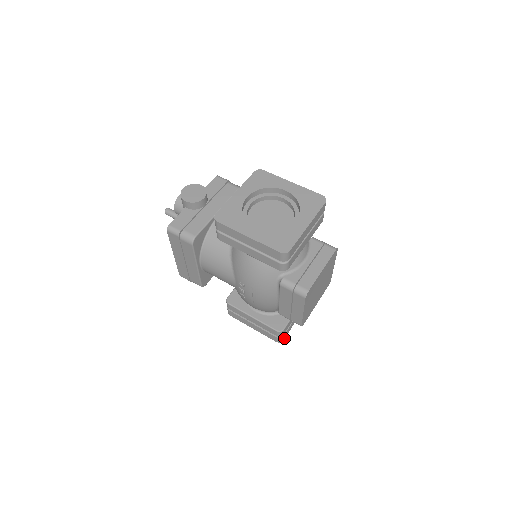
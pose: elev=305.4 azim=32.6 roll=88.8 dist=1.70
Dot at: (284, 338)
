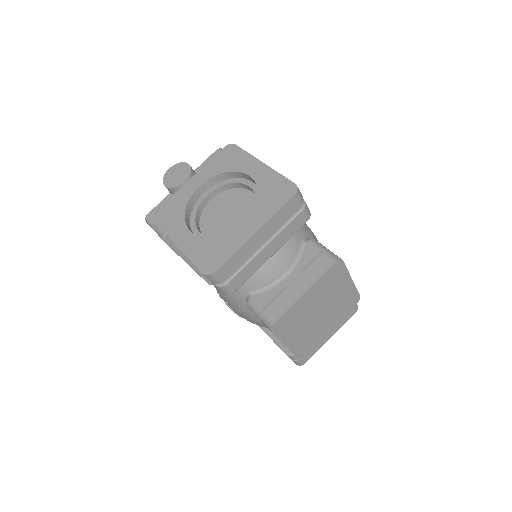
Dot at: (306, 361)
